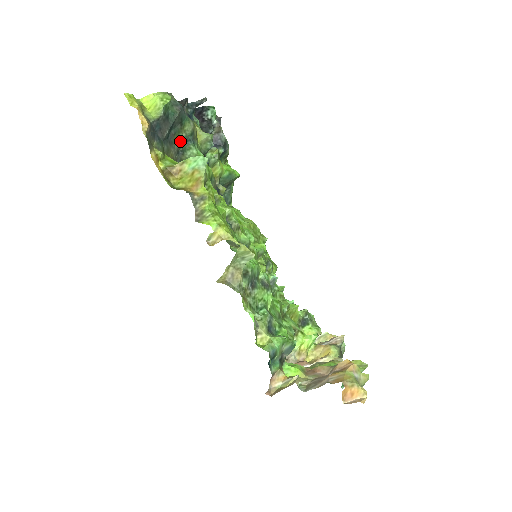
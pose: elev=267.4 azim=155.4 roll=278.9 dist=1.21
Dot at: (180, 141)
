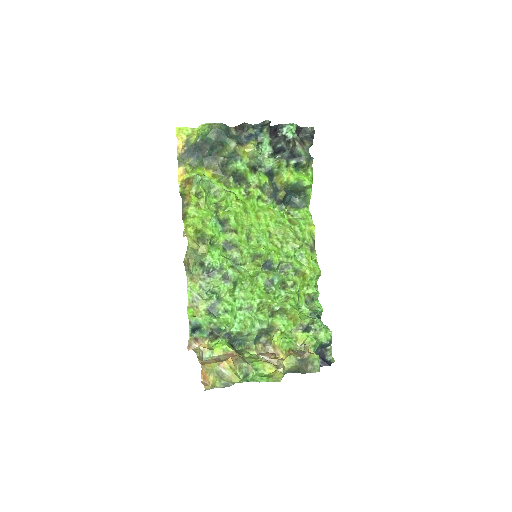
Dot at: (225, 157)
